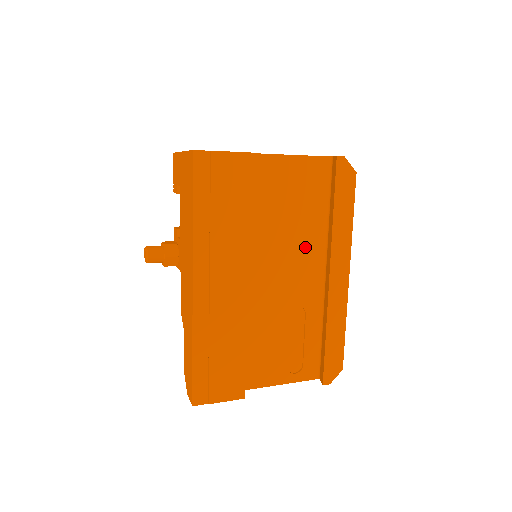
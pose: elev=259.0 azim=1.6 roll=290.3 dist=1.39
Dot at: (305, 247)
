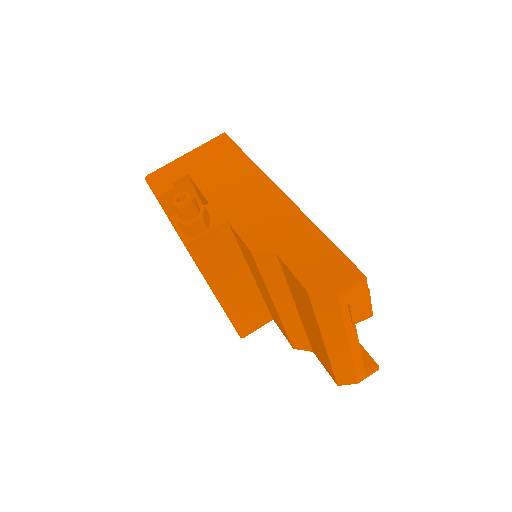
Dot at: occluded
